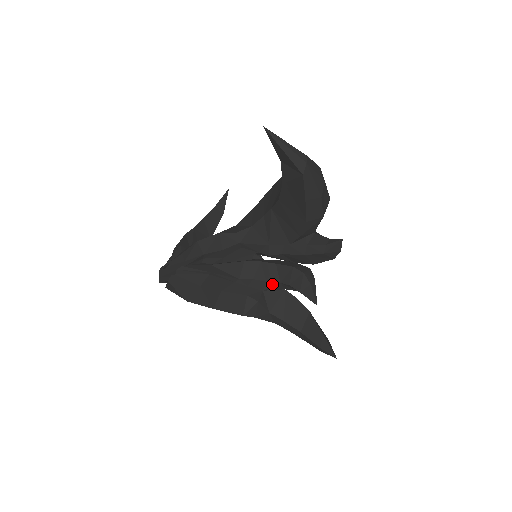
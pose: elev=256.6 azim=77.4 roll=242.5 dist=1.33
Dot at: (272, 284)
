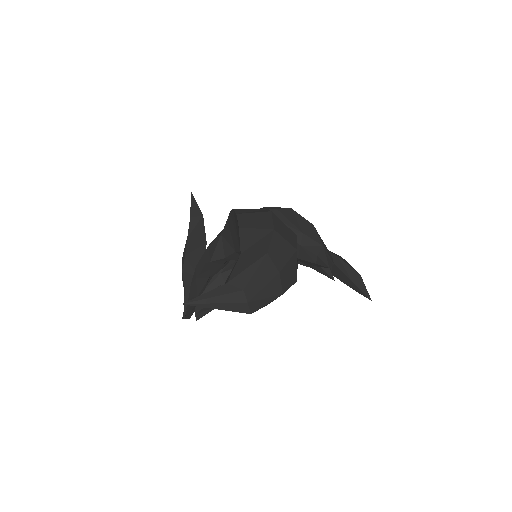
Dot at: occluded
